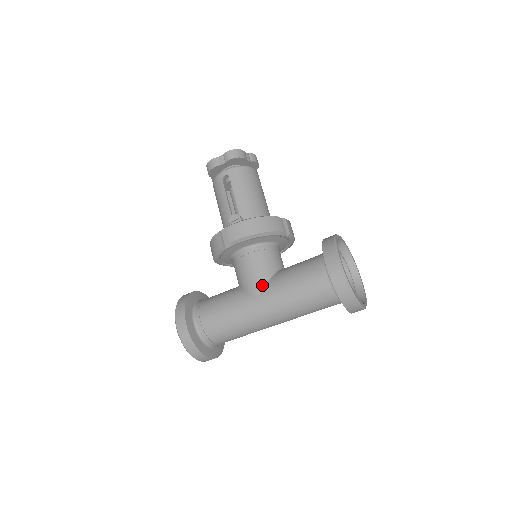
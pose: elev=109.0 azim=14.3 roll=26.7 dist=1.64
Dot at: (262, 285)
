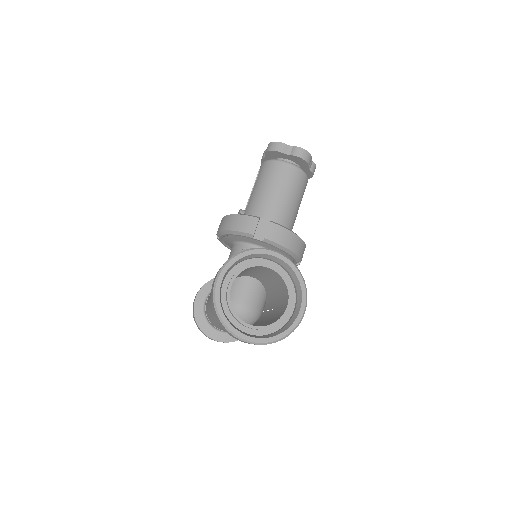
Dot at: occluded
